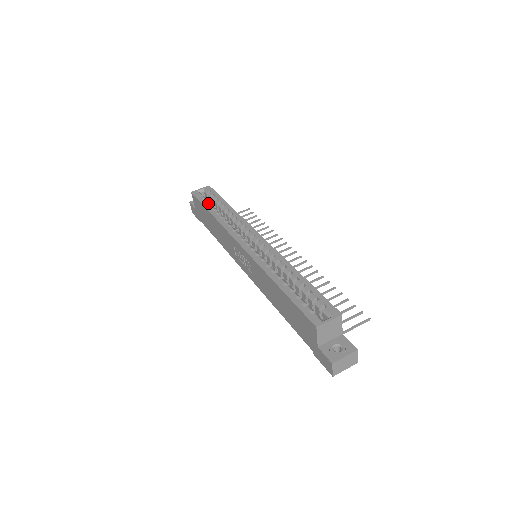
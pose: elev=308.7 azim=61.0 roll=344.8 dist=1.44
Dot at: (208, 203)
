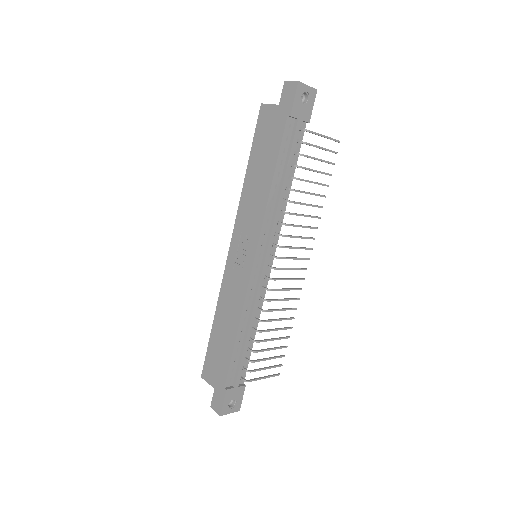
Dot at: occluded
